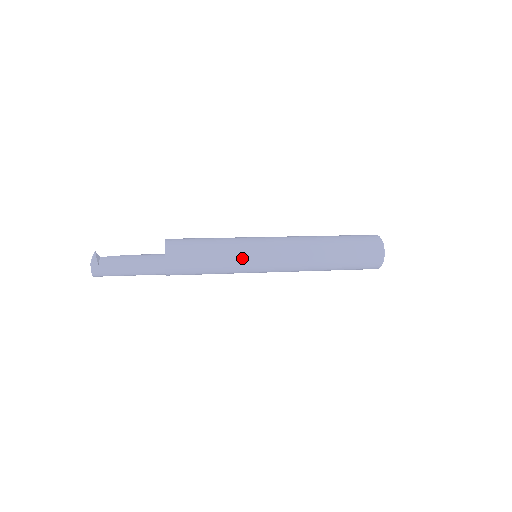
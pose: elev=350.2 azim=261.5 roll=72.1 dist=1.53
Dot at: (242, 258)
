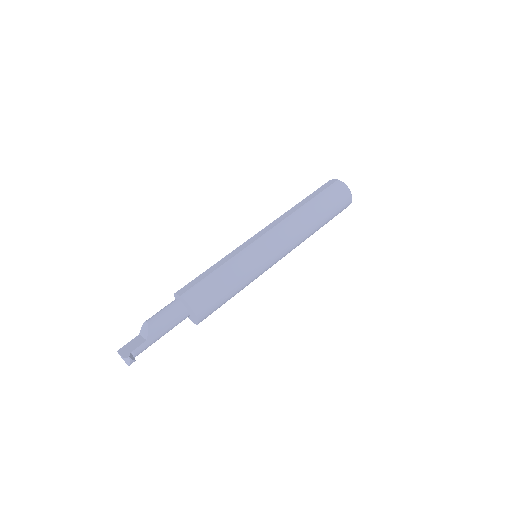
Dot at: occluded
